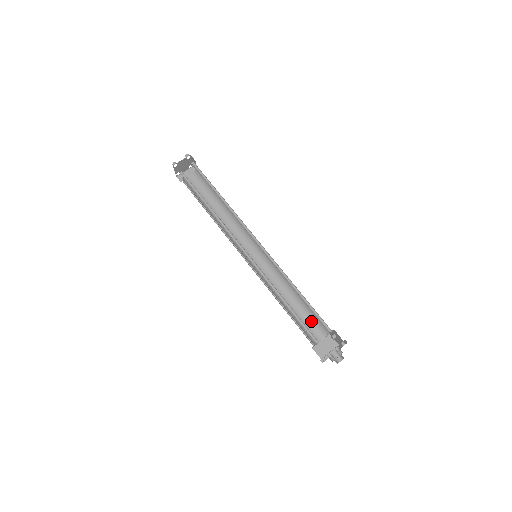
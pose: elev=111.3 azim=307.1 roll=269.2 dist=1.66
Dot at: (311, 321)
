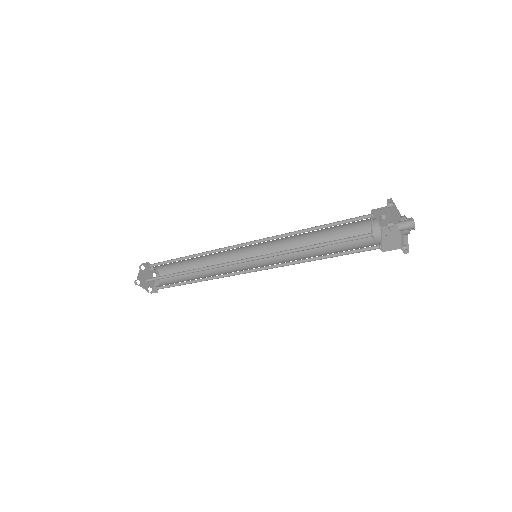
Dot at: occluded
